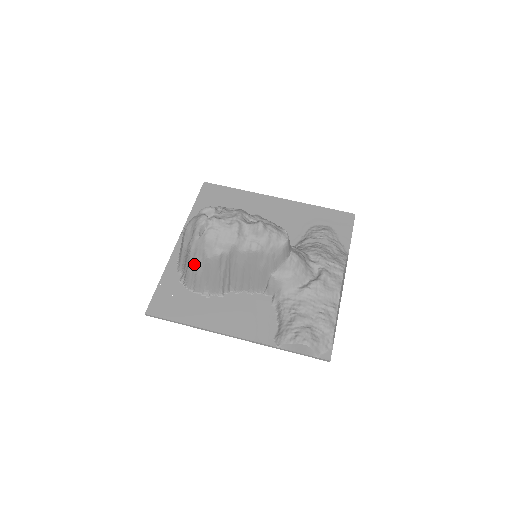
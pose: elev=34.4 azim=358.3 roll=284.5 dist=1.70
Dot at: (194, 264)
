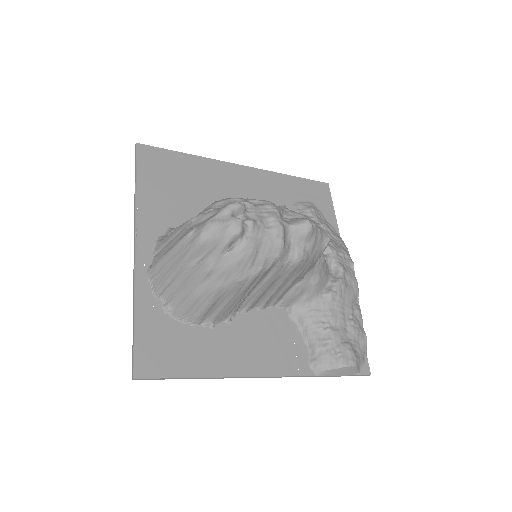
Dot at: (209, 290)
